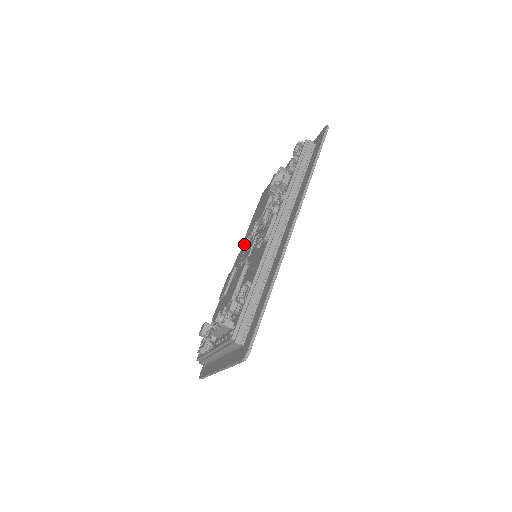
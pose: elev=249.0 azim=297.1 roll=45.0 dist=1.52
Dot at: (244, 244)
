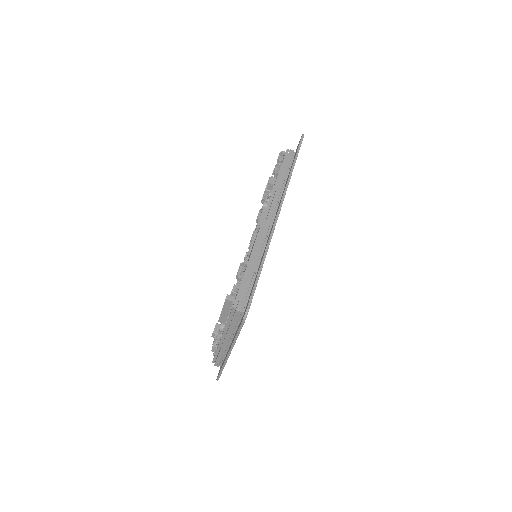
Dot at: occluded
